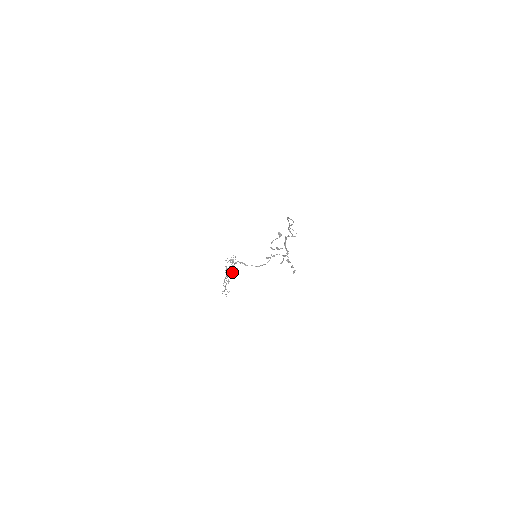
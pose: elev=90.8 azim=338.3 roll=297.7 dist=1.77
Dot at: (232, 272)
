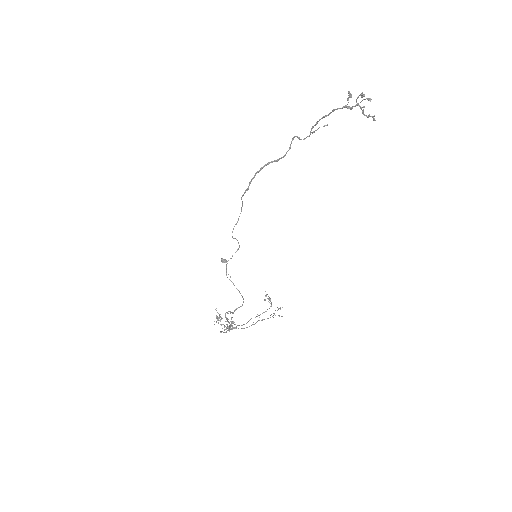
Dot at: occluded
